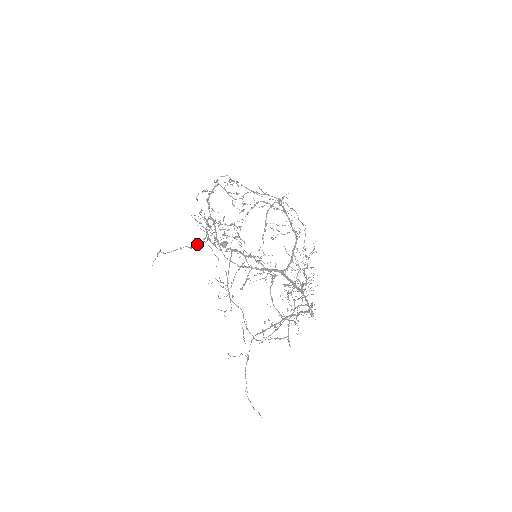
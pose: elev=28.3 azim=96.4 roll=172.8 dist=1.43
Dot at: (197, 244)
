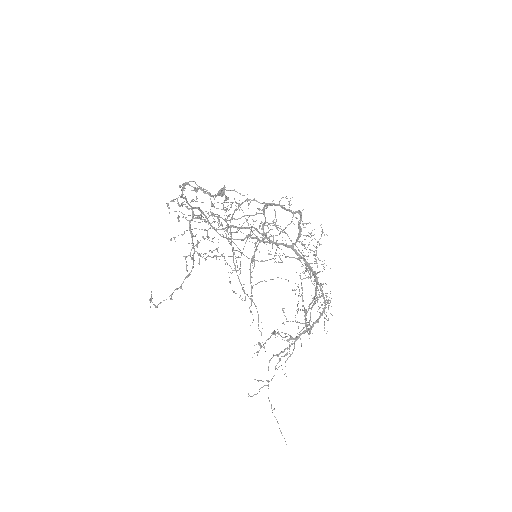
Dot at: (186, 276)
